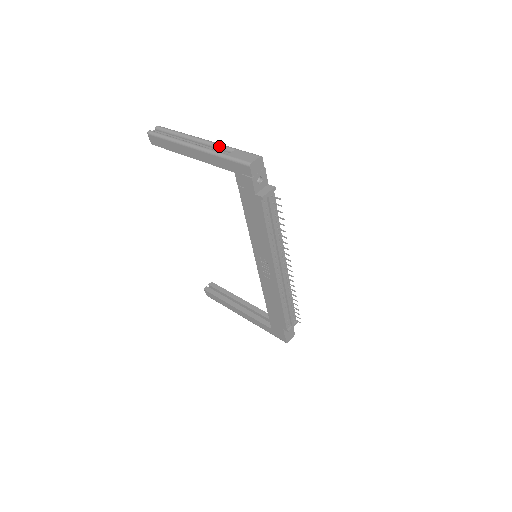
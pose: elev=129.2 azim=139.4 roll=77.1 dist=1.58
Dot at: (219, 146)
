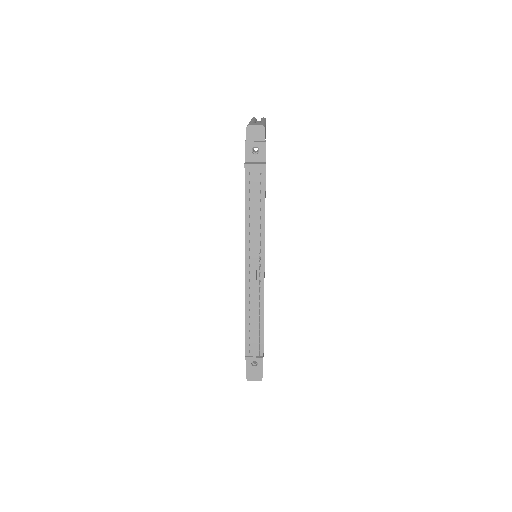
Dot at: (261, 122)
